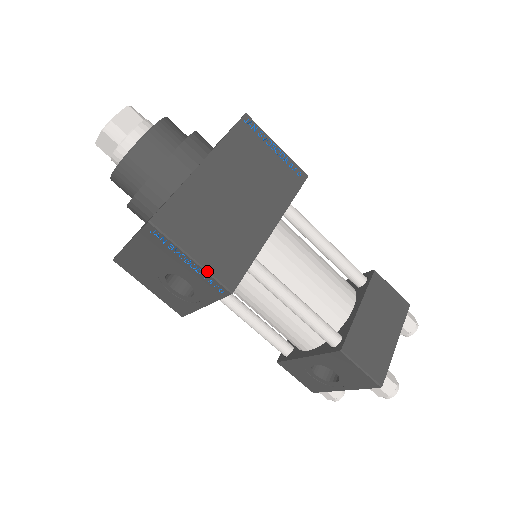
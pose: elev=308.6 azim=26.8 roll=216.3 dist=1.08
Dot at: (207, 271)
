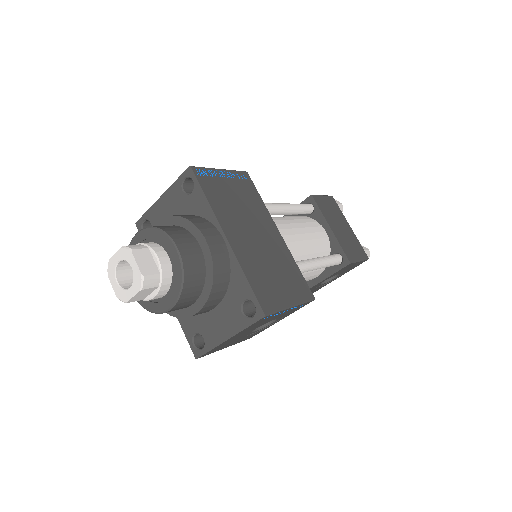
Dot at: (301, 304)
